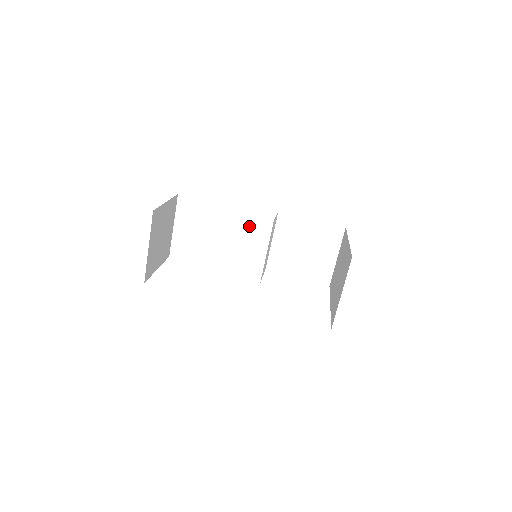
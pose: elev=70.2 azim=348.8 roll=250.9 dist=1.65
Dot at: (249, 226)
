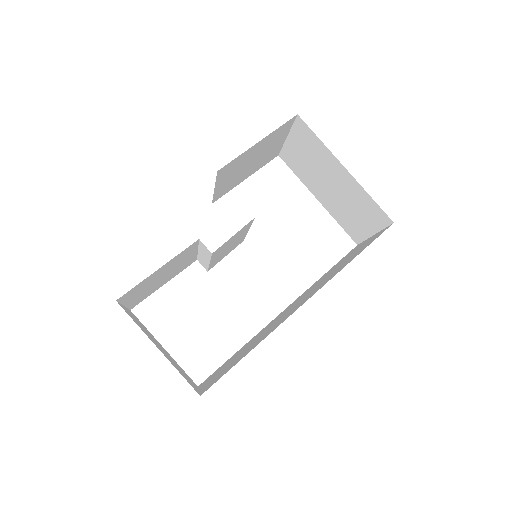
Dot at: (228, 243)
